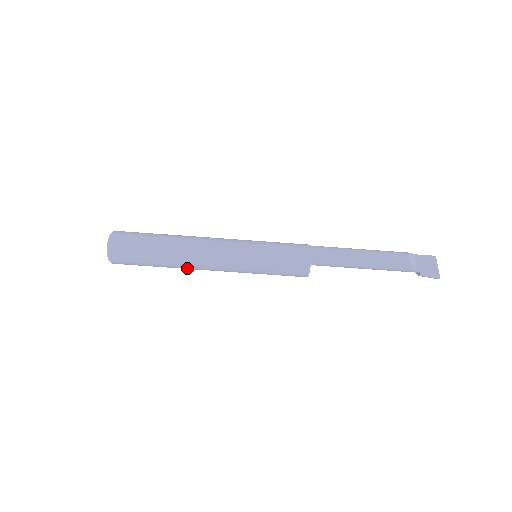
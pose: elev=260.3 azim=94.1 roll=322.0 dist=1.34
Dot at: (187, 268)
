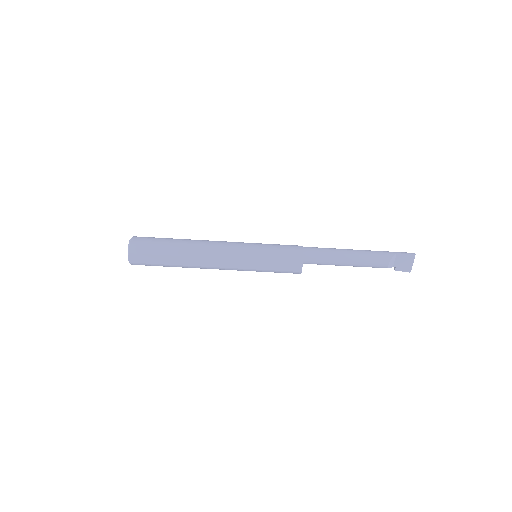
Dot at: occluded
